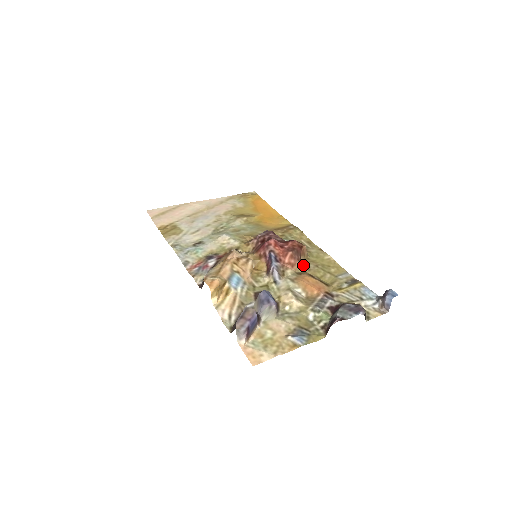
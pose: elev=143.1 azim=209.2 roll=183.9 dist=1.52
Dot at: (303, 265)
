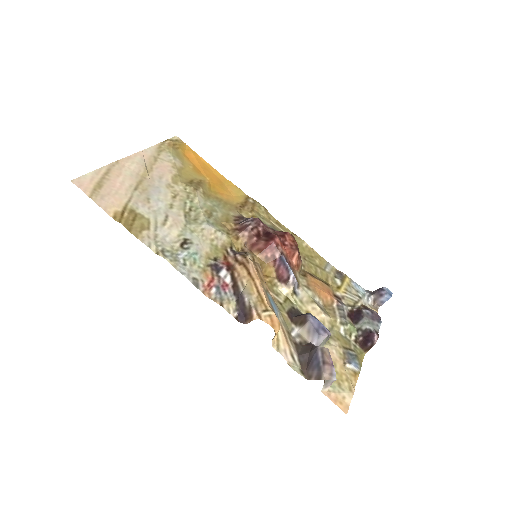
Dot at: occluded
